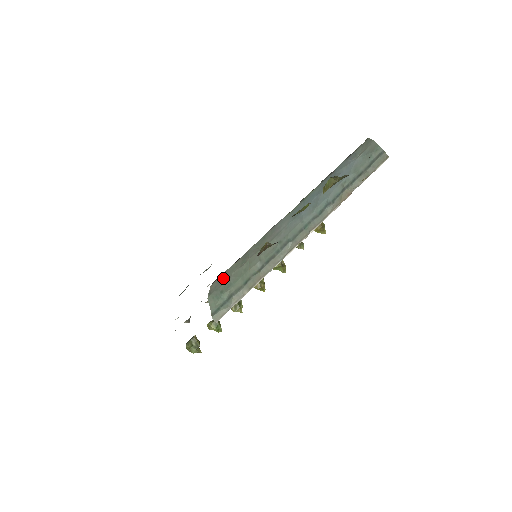
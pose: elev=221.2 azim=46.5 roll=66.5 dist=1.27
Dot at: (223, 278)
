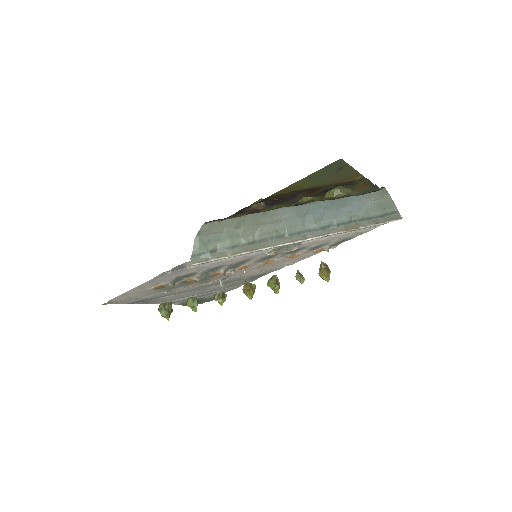
Dot at: (215, 227)
